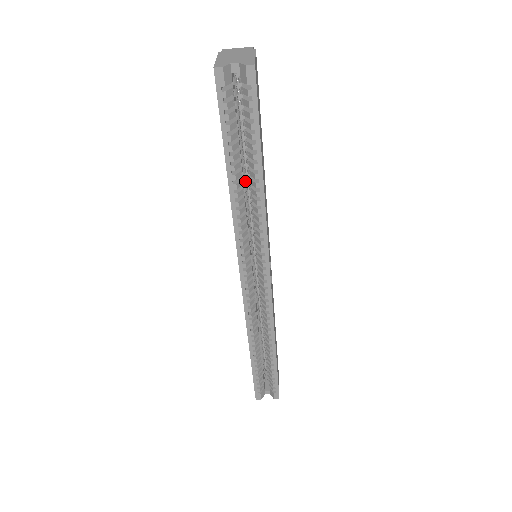
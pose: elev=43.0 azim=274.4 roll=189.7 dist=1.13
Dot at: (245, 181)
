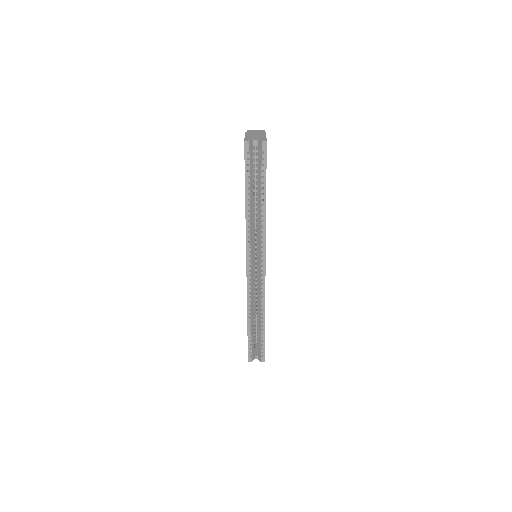
Dot at: (254, 206)
